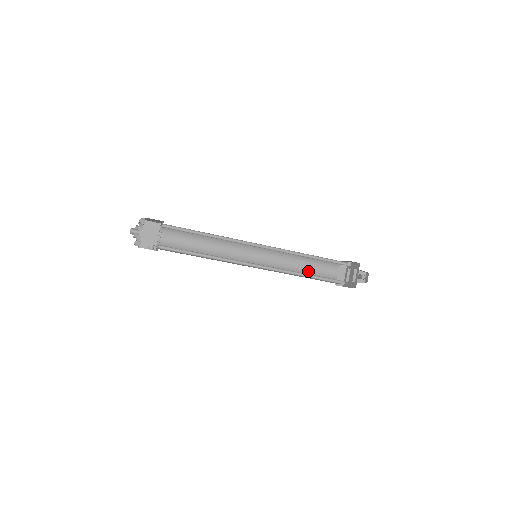
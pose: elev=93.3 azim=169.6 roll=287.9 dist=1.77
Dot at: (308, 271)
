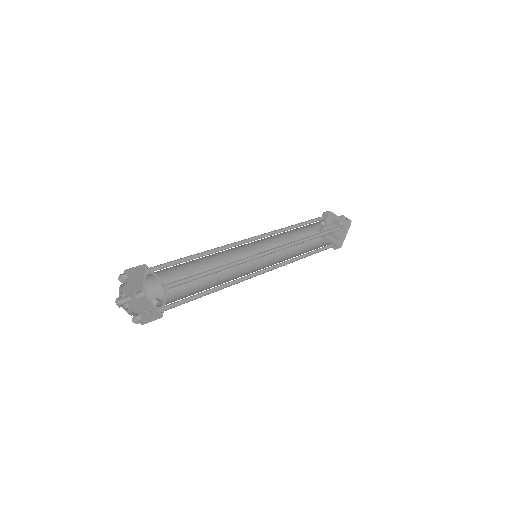
Dot at: (305, 251)
